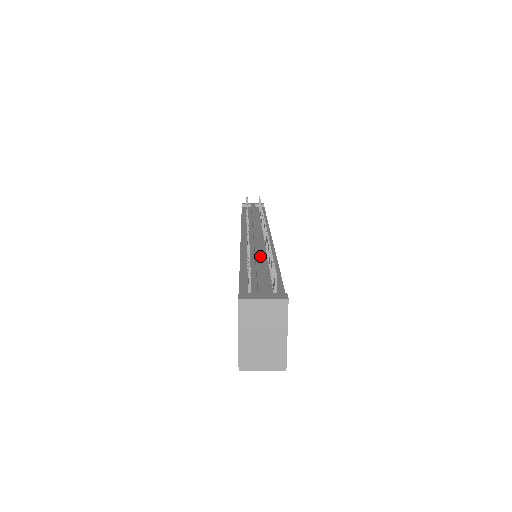
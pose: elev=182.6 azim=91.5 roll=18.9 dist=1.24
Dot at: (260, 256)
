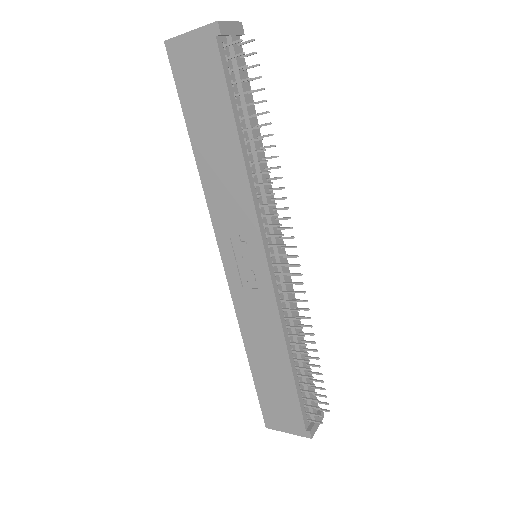
Dot at: occluded
